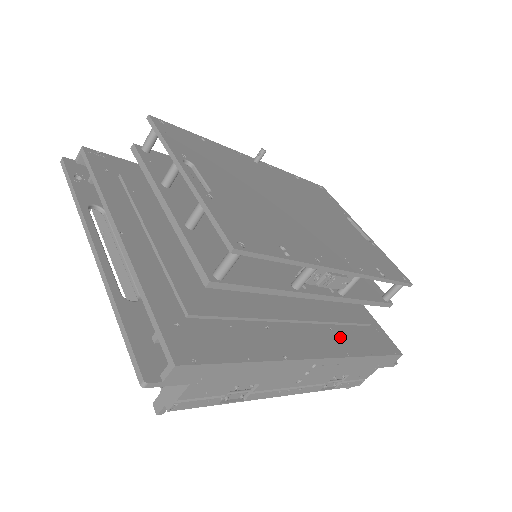
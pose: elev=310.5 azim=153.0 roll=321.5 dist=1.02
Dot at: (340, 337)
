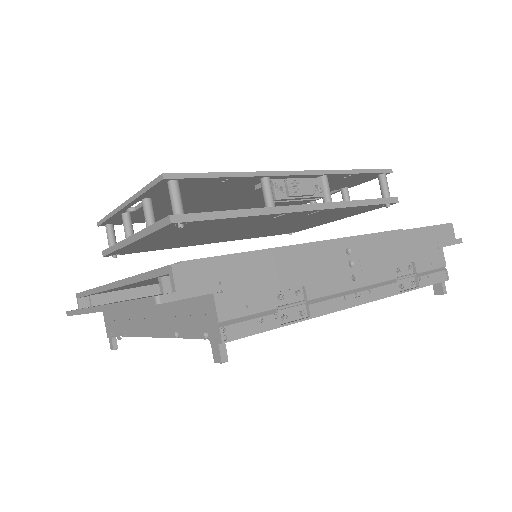
Dot at: occluded
